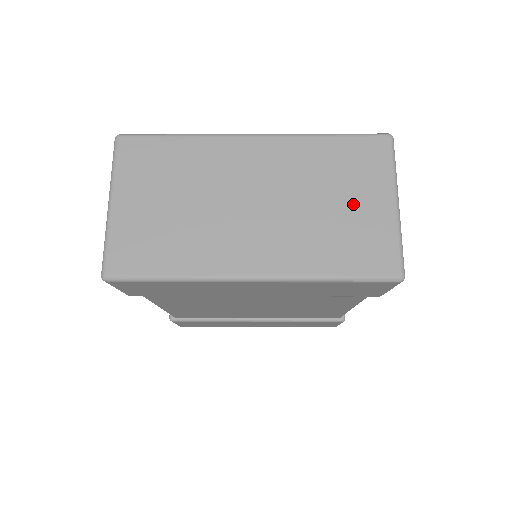
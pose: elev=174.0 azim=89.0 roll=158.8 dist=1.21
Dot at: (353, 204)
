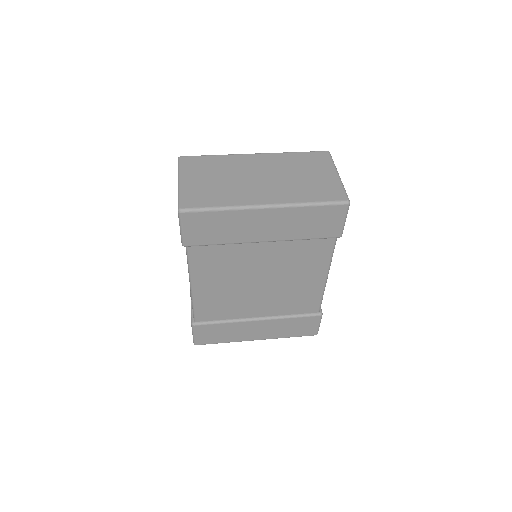
Dot at: (315, 175)
